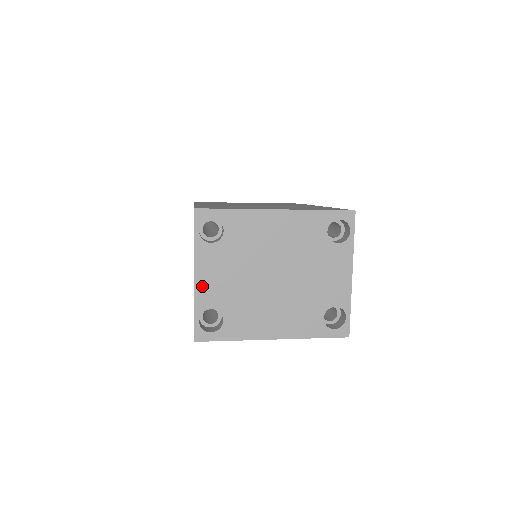
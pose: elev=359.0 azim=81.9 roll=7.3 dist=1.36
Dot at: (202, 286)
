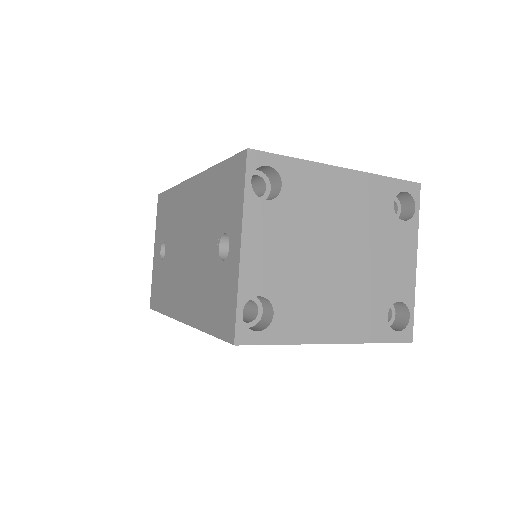
Dot at: (250, 261)
